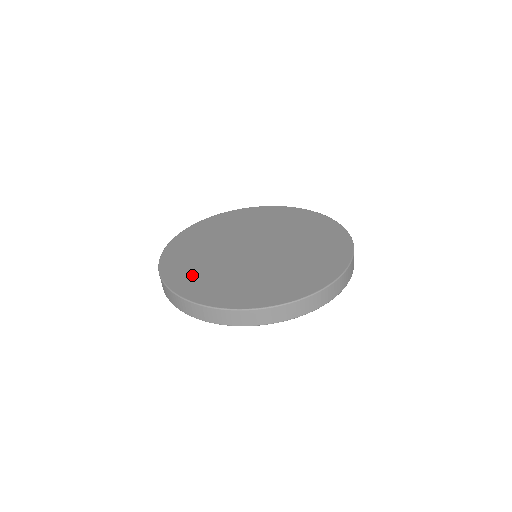
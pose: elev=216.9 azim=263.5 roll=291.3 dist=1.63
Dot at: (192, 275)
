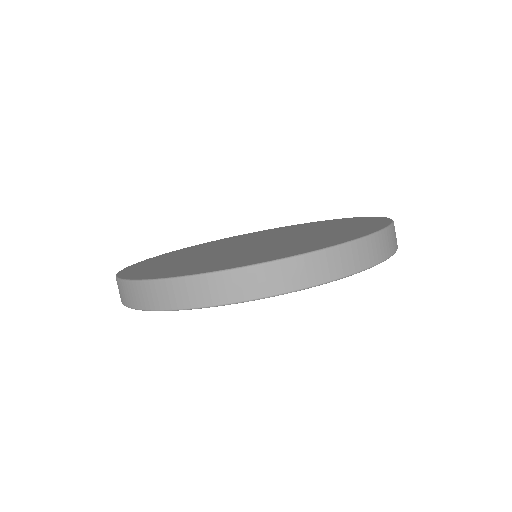
Dot at: (155, 266)
